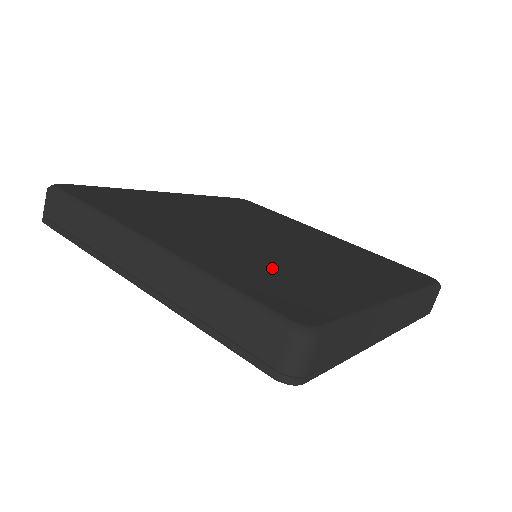
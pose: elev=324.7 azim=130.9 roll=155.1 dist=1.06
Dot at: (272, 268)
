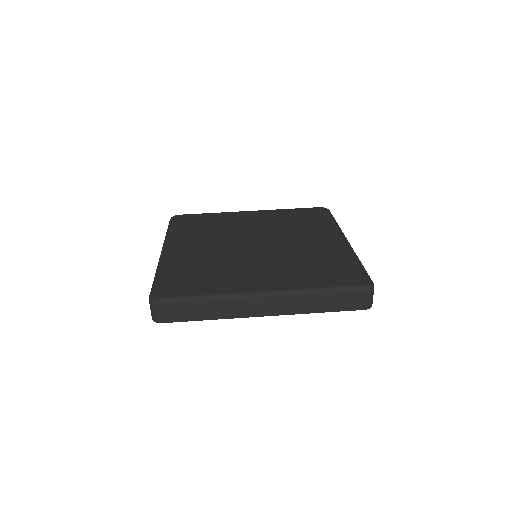
Dot at: (307, 263)
